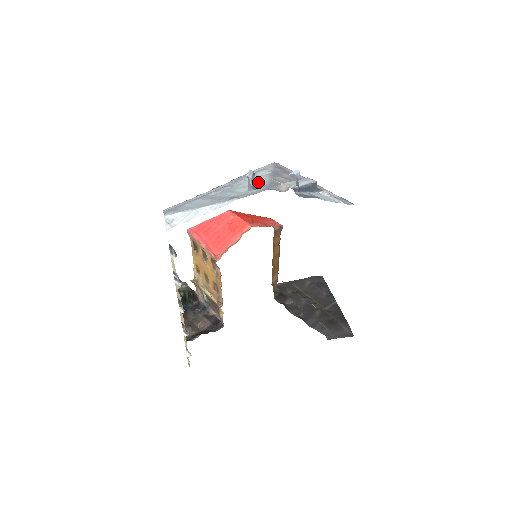
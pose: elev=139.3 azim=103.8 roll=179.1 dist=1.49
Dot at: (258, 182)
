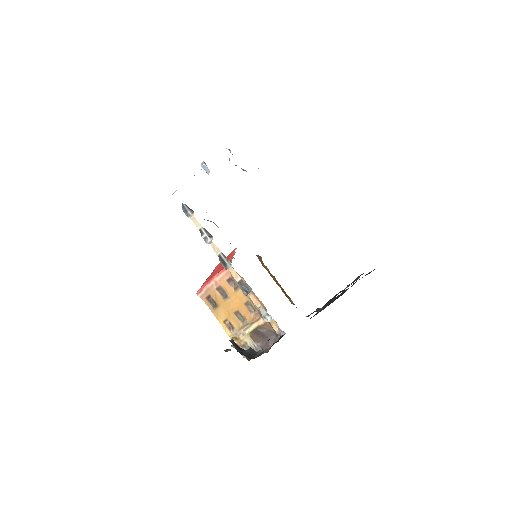
Dot at: occluded
